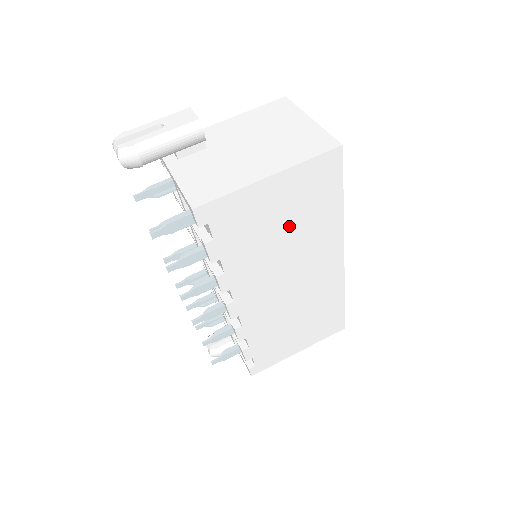
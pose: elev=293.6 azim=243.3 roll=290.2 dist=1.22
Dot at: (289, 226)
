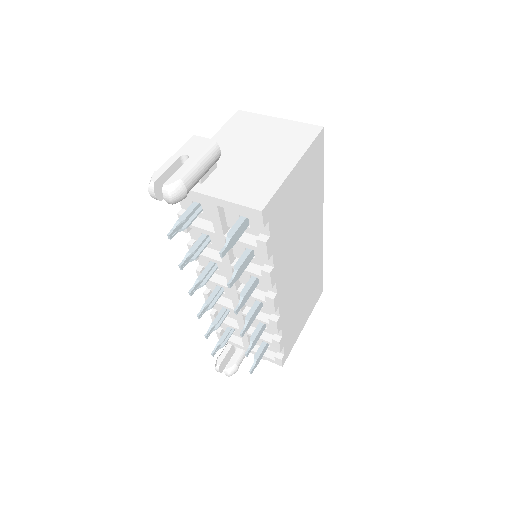
Dot at: (302, 207)
